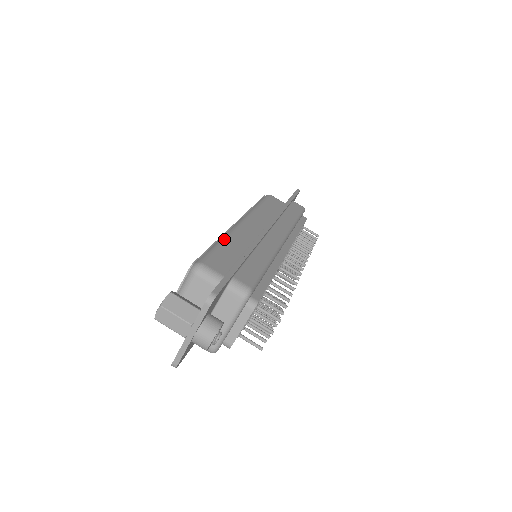
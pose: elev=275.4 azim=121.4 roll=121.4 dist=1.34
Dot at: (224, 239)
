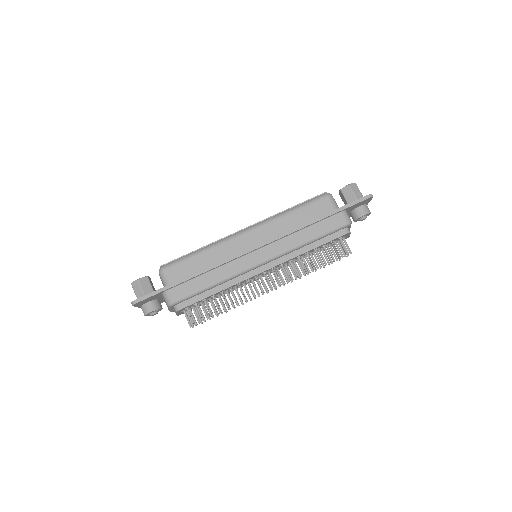
Dot at: (205, 249)
